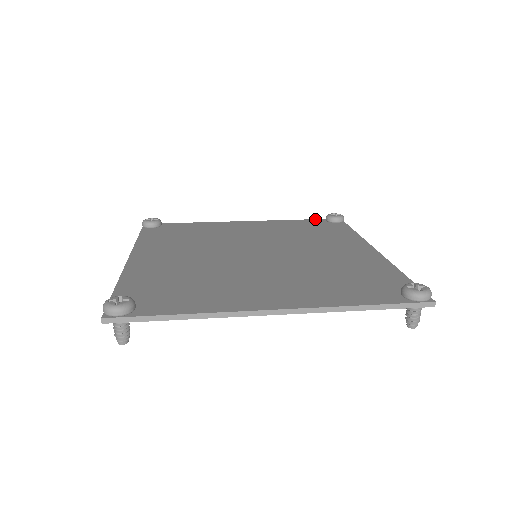
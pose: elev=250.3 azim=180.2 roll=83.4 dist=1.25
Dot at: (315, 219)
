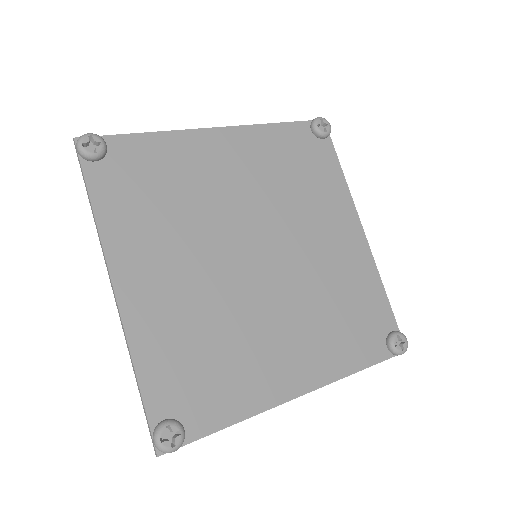
Dot at: (298, 122)
